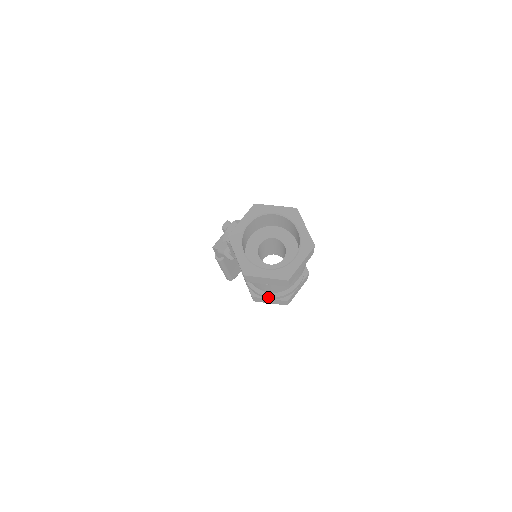
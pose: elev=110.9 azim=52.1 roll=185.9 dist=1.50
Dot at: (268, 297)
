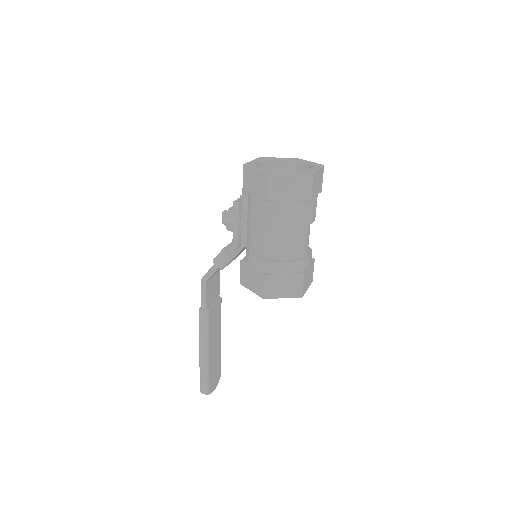
Dot at: (283, 266)
